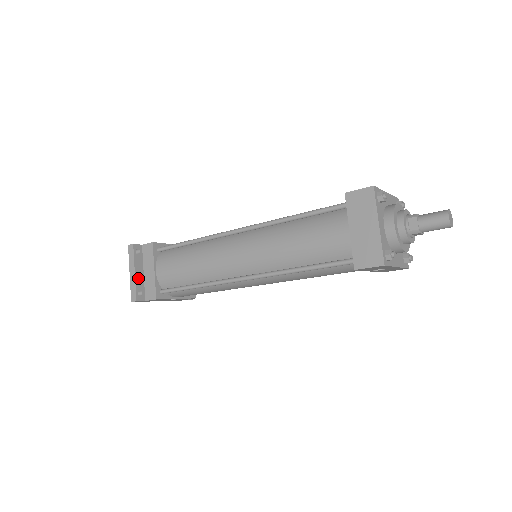
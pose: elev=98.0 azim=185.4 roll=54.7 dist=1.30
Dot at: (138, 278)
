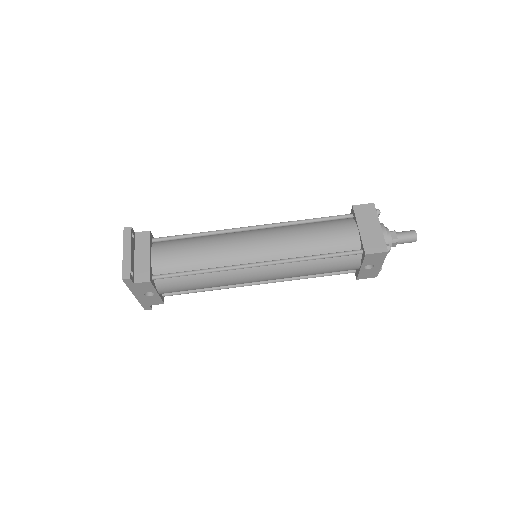
Dot at: (132, 259)
